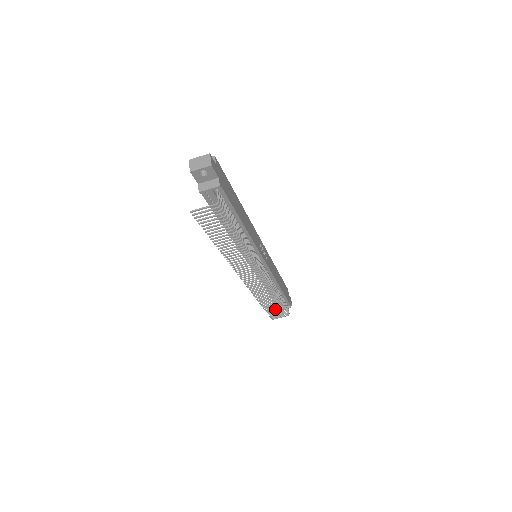
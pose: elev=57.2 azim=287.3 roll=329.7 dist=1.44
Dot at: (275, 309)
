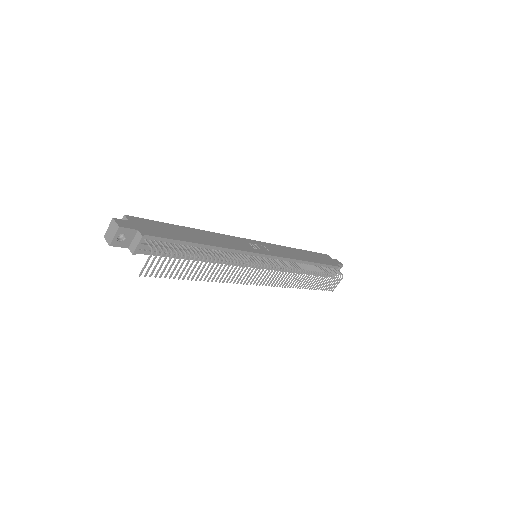
Dot at: (323, 282)
